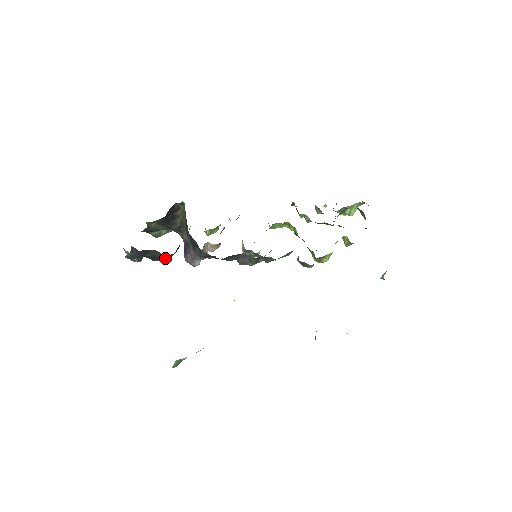
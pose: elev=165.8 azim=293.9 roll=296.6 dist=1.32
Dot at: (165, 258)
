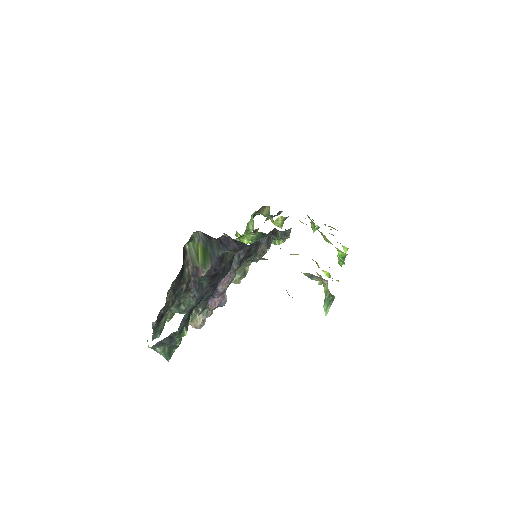
Dot at: (231, 264)
